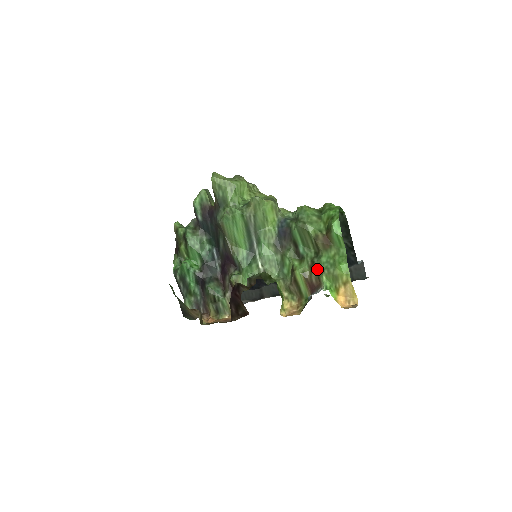
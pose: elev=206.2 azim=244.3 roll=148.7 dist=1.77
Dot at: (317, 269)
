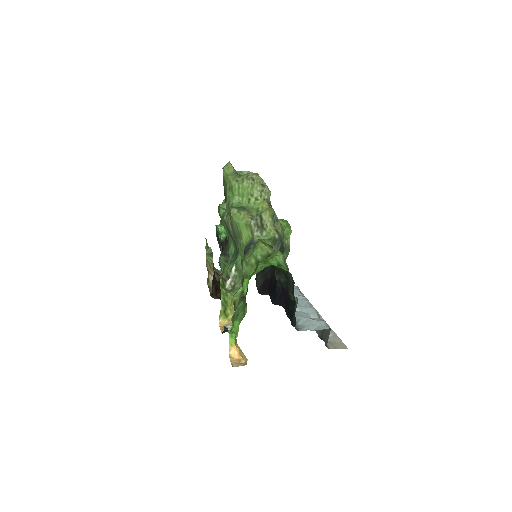
Dot at: occluded
